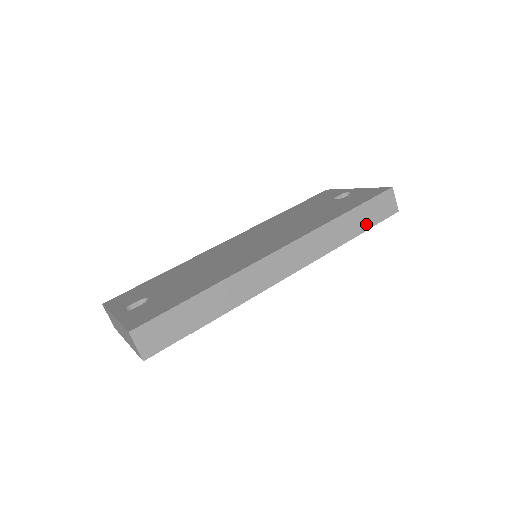
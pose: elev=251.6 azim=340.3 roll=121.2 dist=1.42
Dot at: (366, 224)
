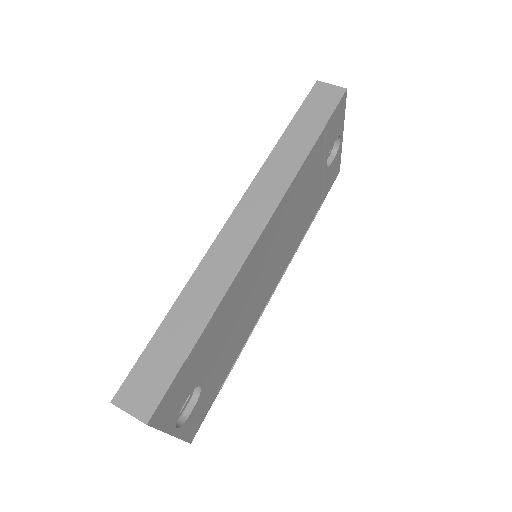
Dot at: (317, 125)
